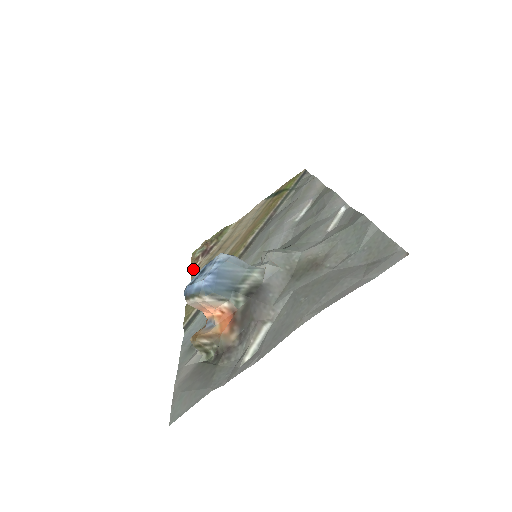
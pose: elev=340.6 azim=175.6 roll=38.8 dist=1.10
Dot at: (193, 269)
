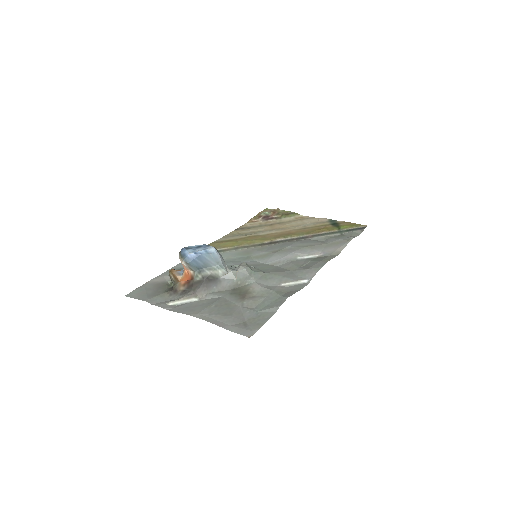
Dot at: (250, 221)
